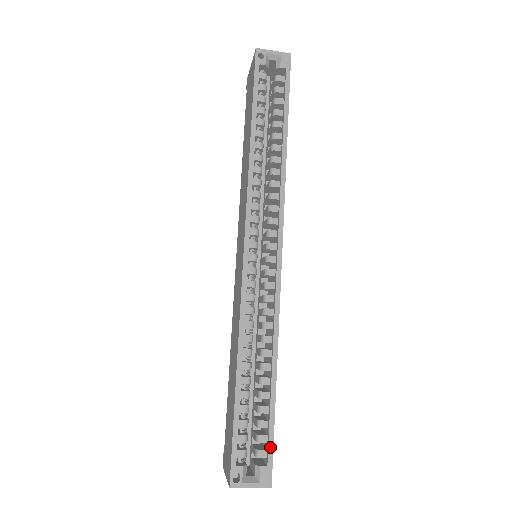
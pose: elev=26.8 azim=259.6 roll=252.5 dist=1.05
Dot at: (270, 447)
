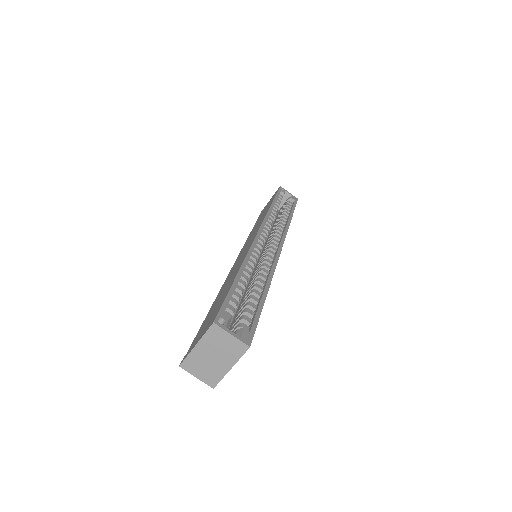
Dot at: (255, 323)
